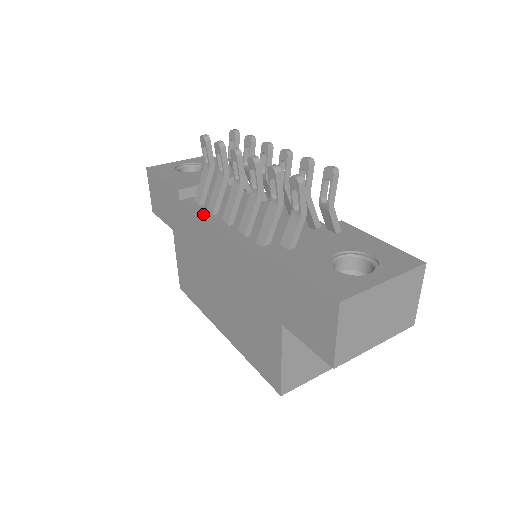
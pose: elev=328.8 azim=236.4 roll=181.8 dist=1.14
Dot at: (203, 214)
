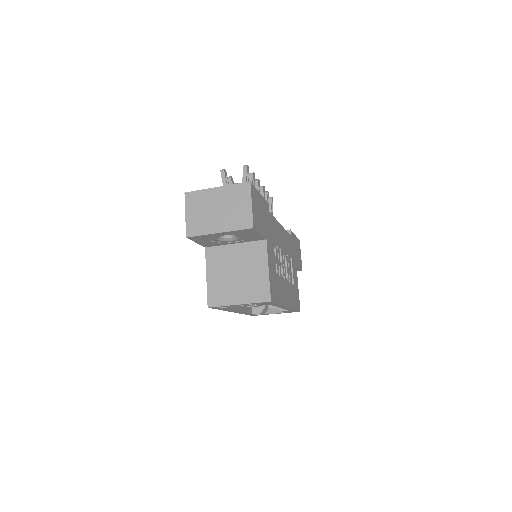
Dot at: occluded
